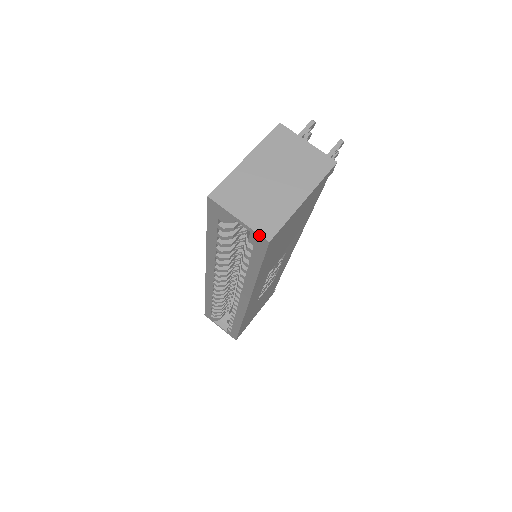
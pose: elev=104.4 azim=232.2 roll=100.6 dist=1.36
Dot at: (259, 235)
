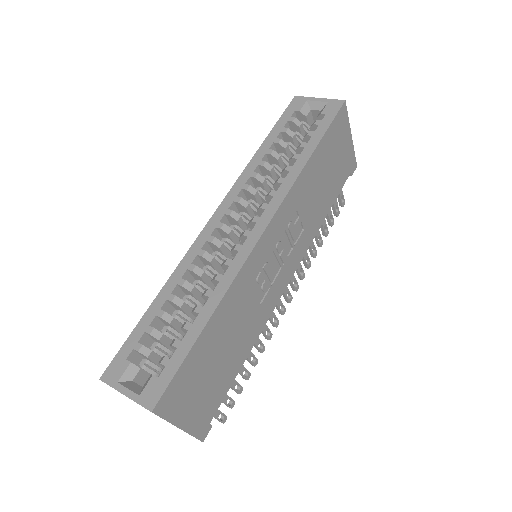
Dot at: (337, 100)
